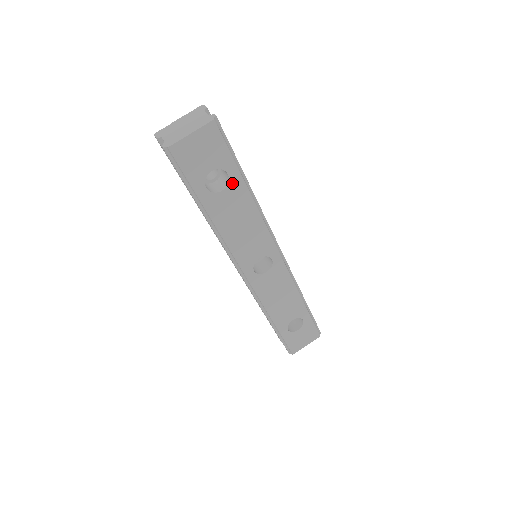
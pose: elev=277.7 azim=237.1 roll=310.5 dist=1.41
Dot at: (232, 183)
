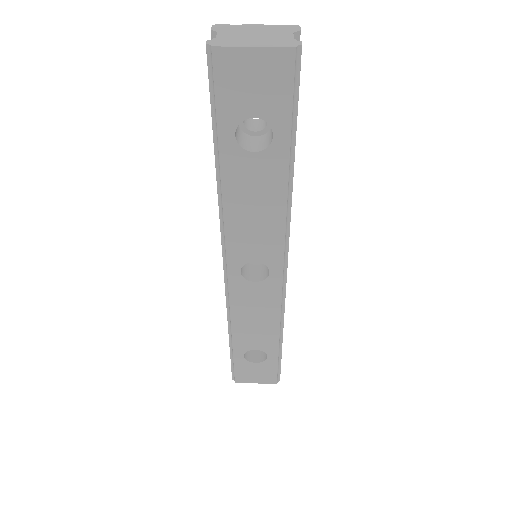
Dot at: (272, 150)
